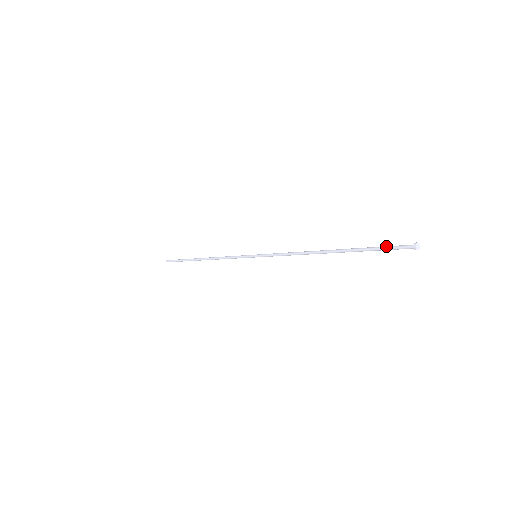
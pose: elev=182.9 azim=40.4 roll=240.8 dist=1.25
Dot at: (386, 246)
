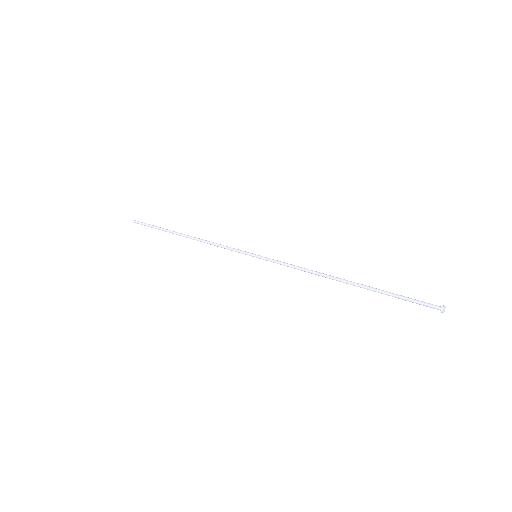
Dot at: (411, 298)
